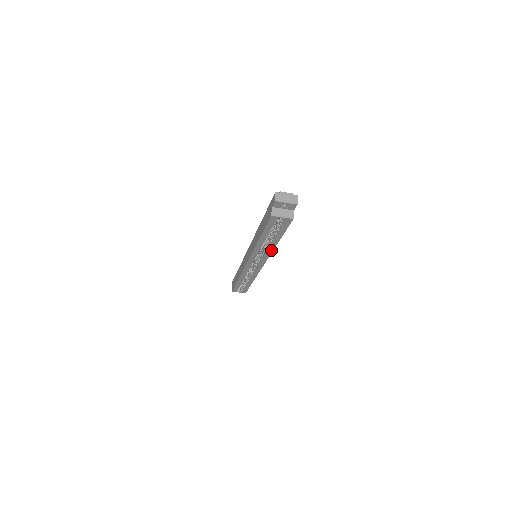
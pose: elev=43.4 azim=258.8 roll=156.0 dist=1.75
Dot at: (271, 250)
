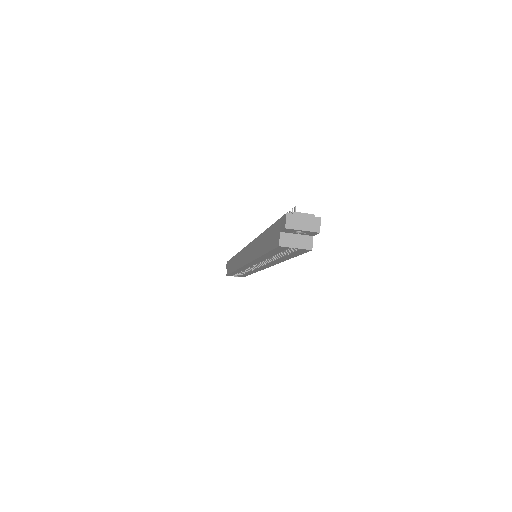
Dot at: (276, 262)
